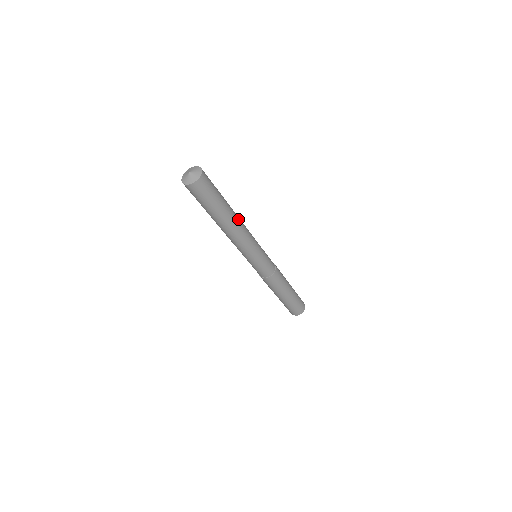
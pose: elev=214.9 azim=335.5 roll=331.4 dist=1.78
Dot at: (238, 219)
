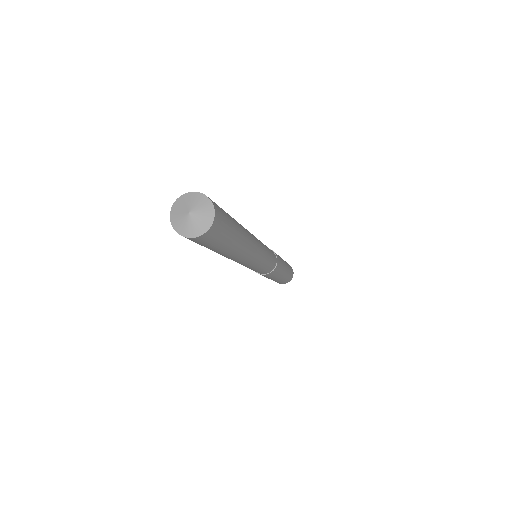
Dot at: (246, 252)
